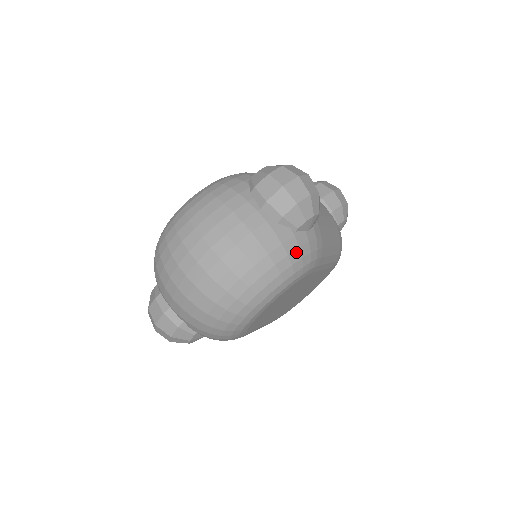
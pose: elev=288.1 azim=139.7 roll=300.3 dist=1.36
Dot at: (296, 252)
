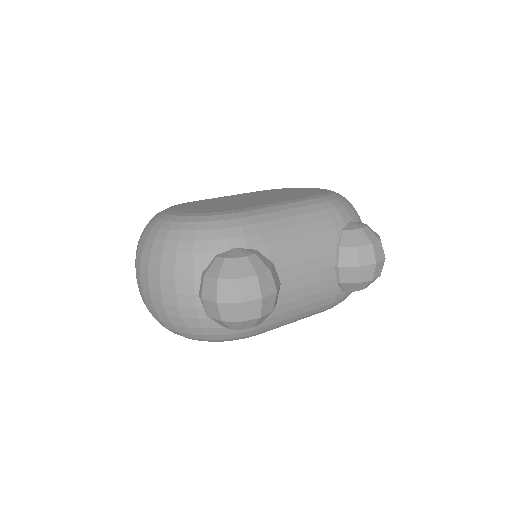
Dot at: (215, 336)
